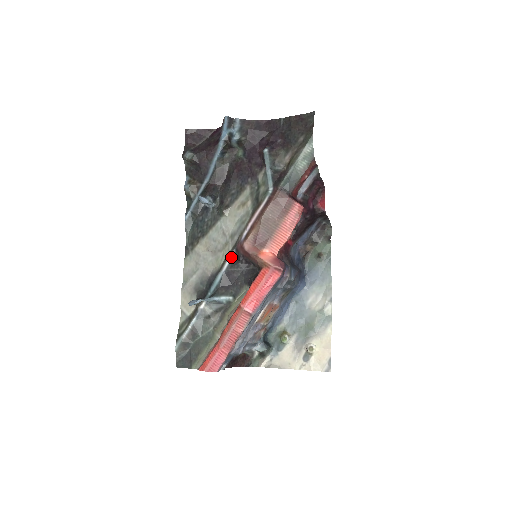
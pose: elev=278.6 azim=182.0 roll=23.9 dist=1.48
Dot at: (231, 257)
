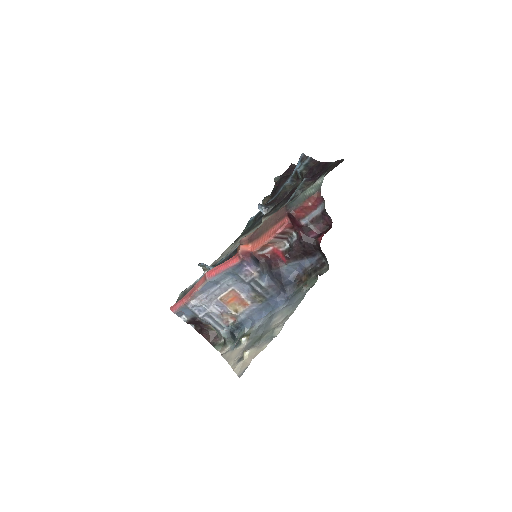
Dot at: occluded
